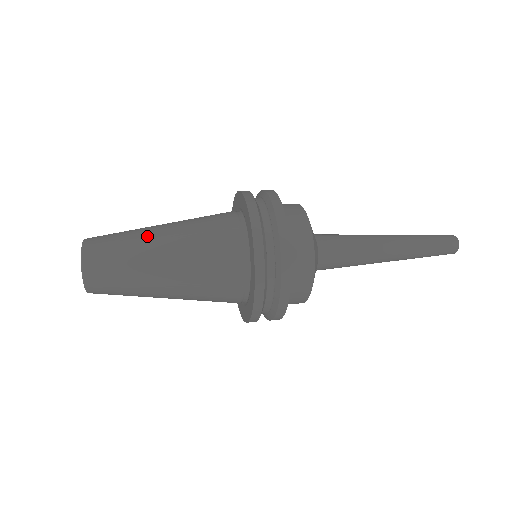
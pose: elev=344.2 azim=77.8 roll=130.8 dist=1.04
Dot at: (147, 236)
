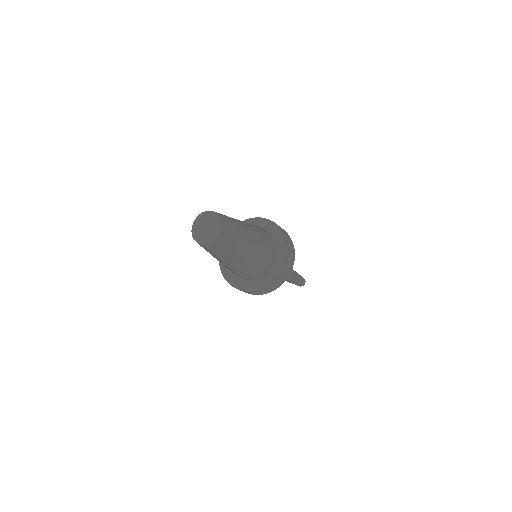
Dot at: occluded
